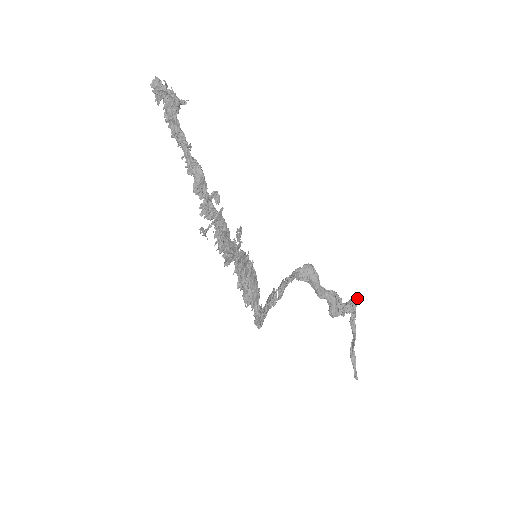
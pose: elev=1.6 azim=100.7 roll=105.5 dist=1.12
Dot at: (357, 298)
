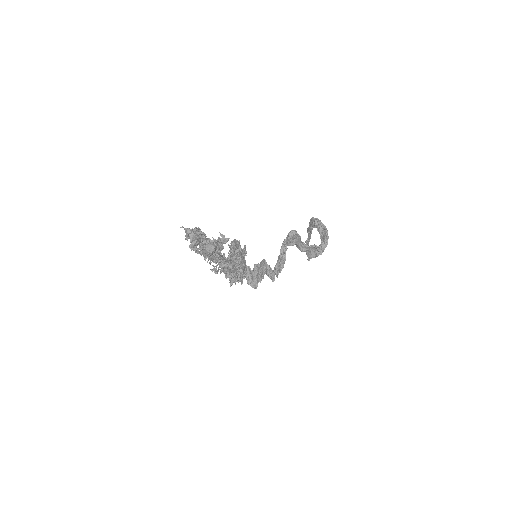
Dot at: (328, 237)
